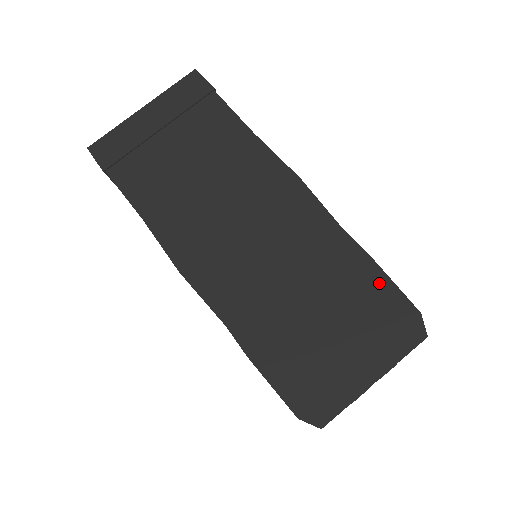
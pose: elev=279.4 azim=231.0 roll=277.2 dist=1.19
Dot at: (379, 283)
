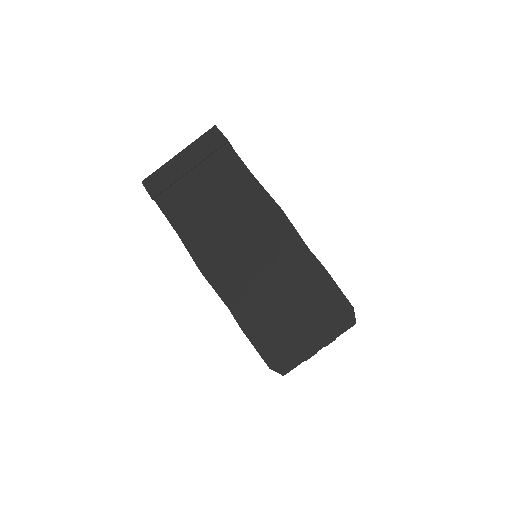
Dot at: (329, 286)
